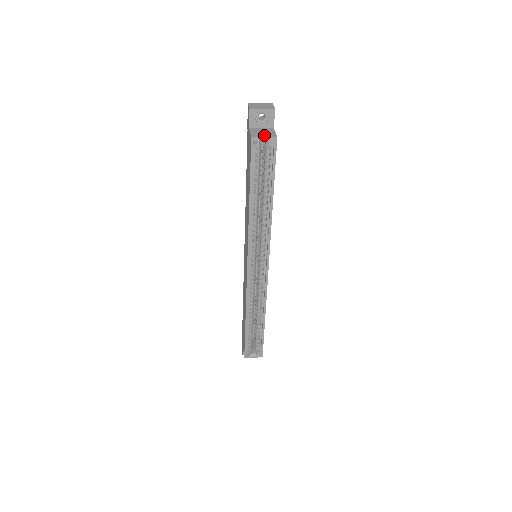
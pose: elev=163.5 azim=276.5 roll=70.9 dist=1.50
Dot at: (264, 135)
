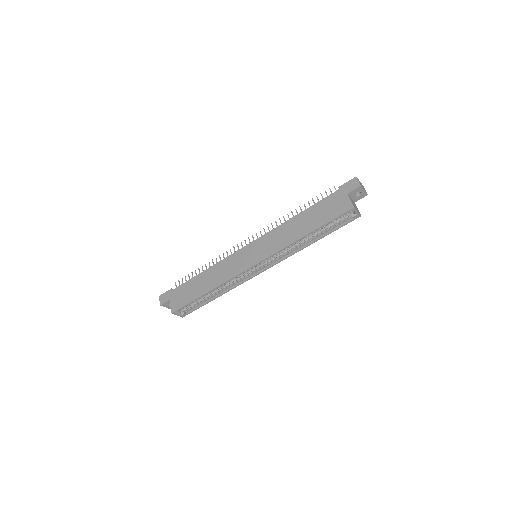
Dot at: occluded
